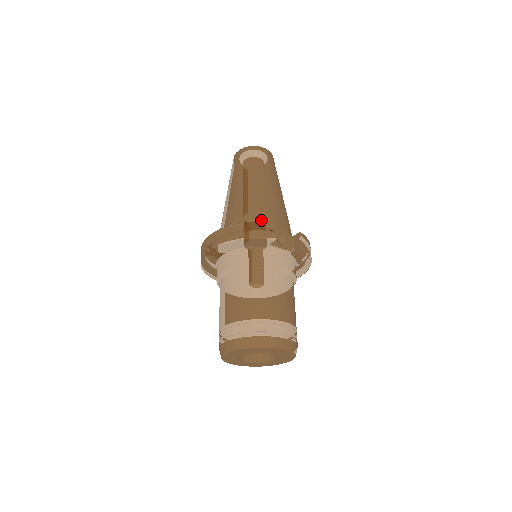
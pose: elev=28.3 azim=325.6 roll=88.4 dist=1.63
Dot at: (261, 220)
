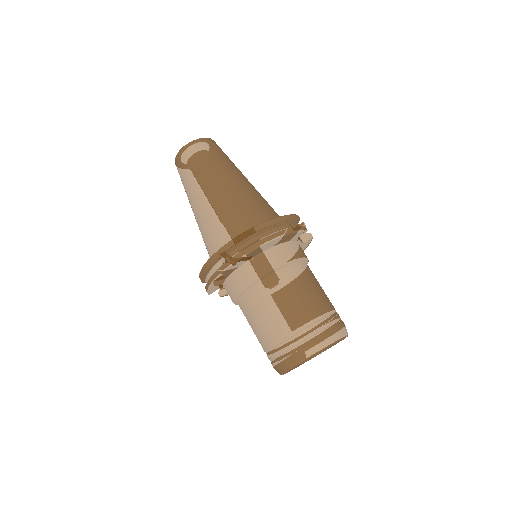
Dot at: (272, 215)
